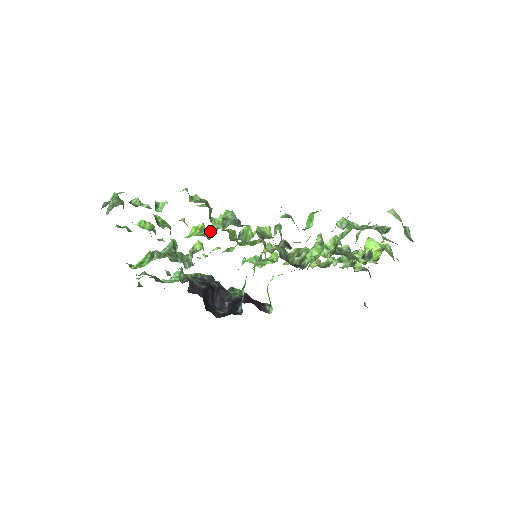
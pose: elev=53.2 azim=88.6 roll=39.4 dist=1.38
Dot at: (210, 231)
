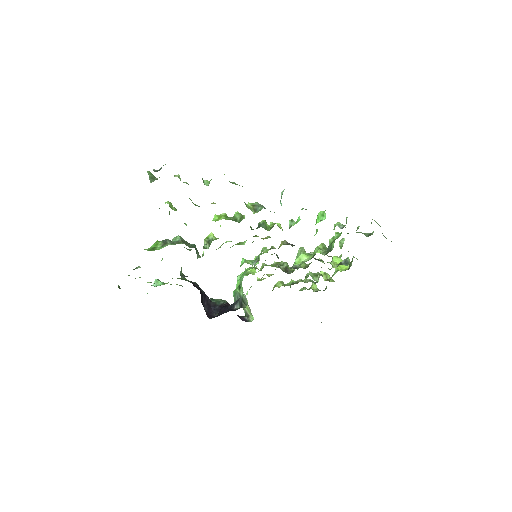
Dot at: (236, 218)
